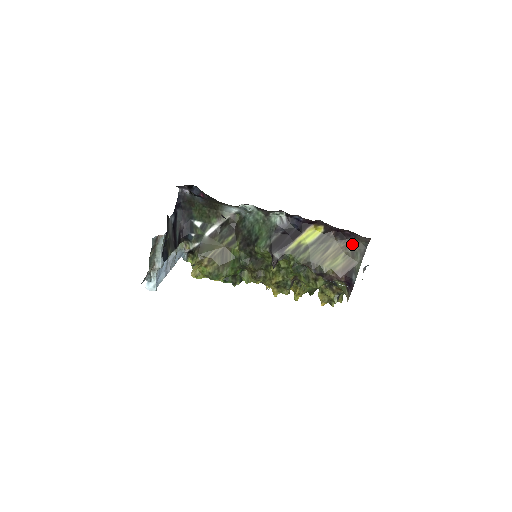
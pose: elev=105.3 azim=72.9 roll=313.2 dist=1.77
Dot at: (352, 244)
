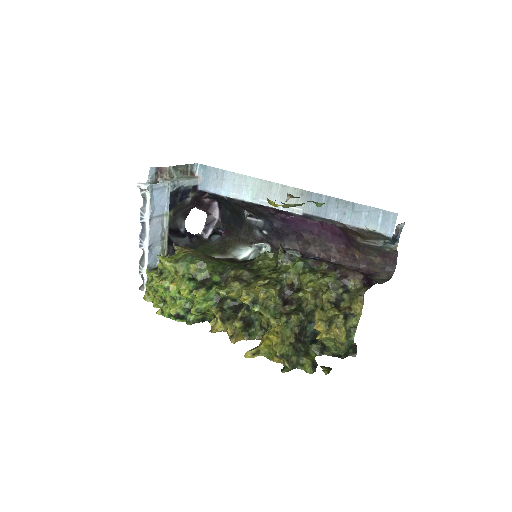
Dot at: occluded
